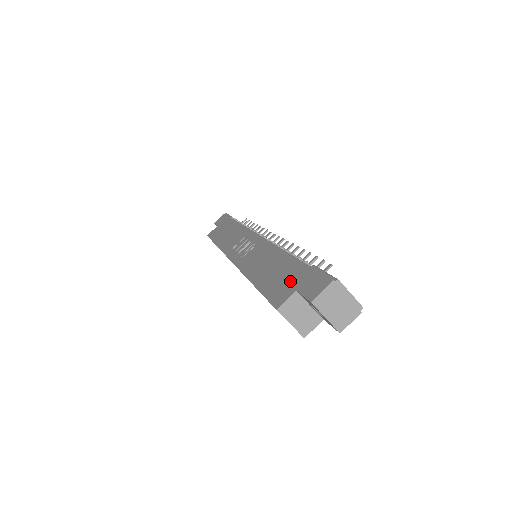
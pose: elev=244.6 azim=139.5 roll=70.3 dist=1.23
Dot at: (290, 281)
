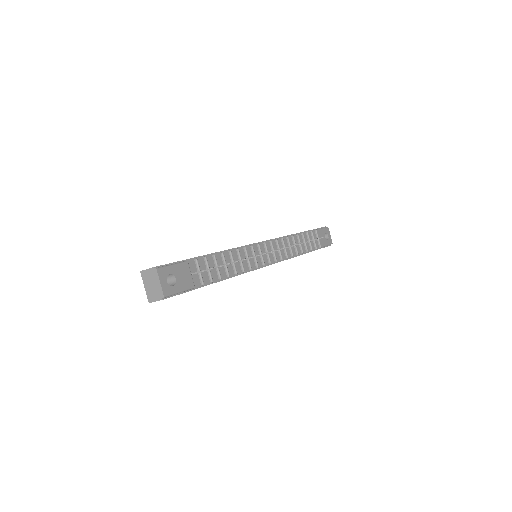
Dot at: occluded
